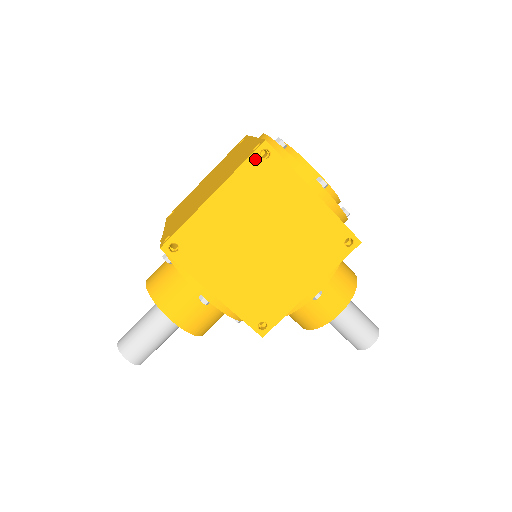
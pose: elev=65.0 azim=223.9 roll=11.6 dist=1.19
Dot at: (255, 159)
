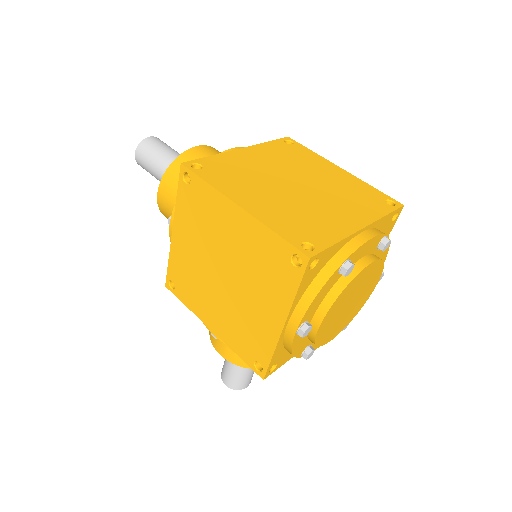
Dot at: (288, 249)
